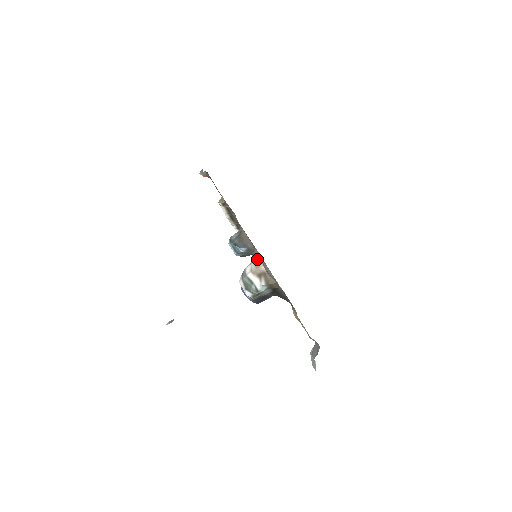
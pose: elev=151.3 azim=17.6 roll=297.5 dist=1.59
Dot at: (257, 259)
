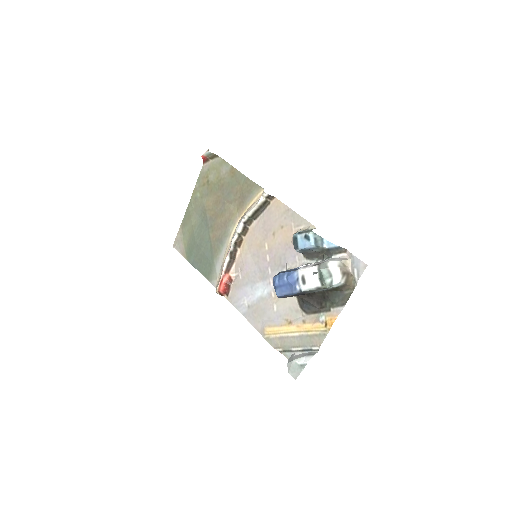
Dot at: (347, 259)
